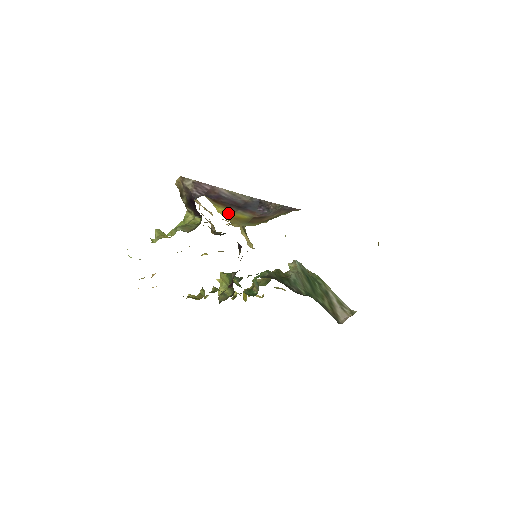
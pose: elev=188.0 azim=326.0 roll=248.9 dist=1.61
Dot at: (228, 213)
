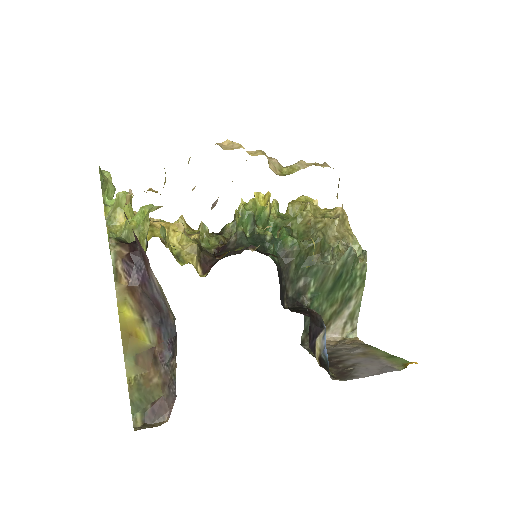
Dot at: (129, 323)
